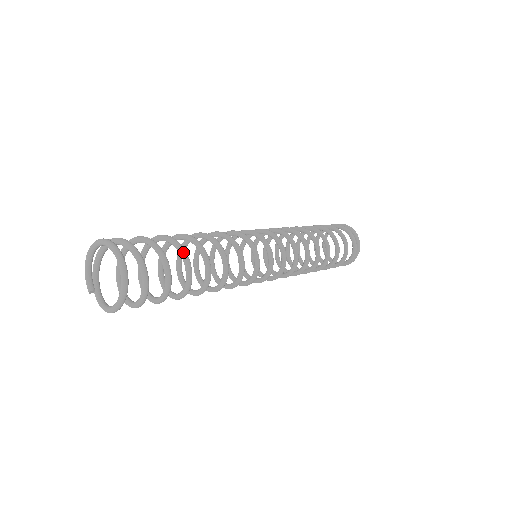
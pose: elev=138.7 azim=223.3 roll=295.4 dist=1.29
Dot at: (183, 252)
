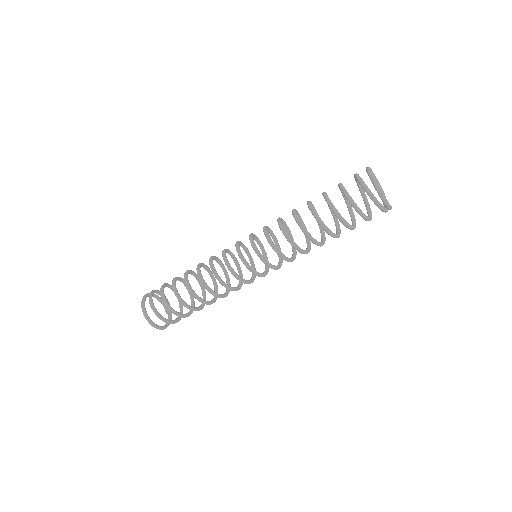
Dot at: (174, 292)
